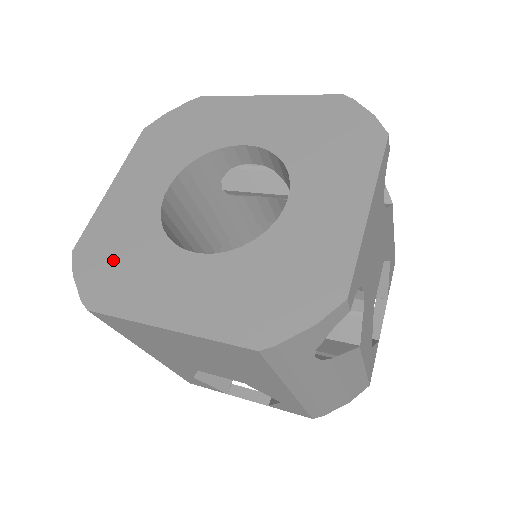
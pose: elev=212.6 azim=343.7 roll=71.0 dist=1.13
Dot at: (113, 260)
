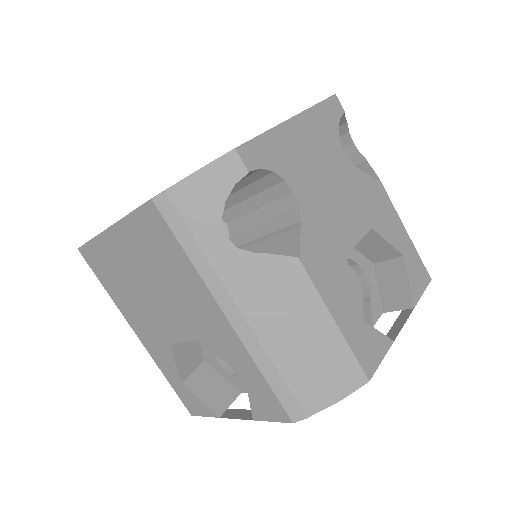
Dot at: occluded
